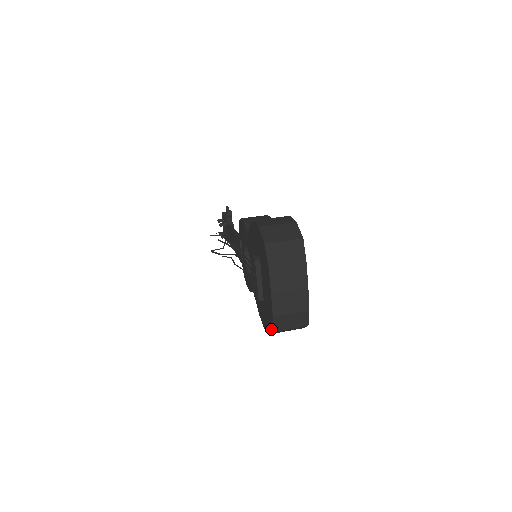
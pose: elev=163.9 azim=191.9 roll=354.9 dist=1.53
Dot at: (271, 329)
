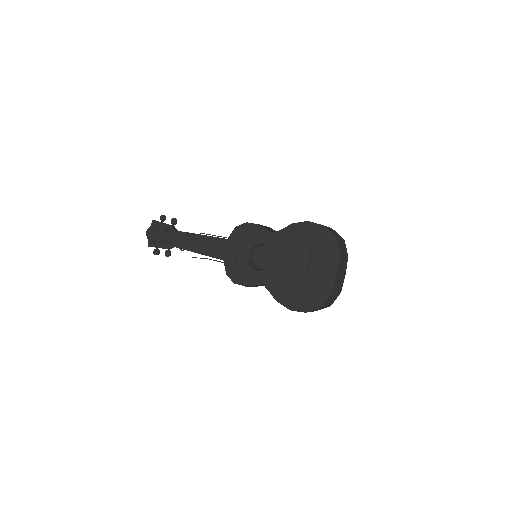
Dot at: (321, 305)
